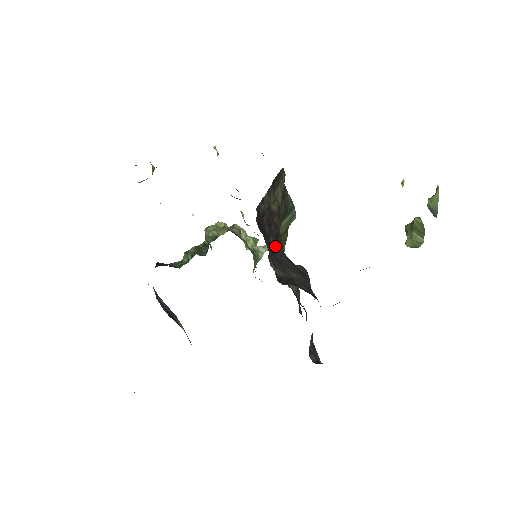
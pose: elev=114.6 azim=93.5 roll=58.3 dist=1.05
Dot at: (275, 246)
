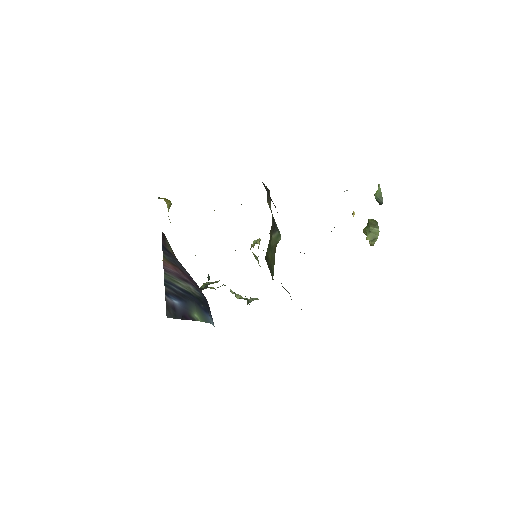
Dot at: occluded
